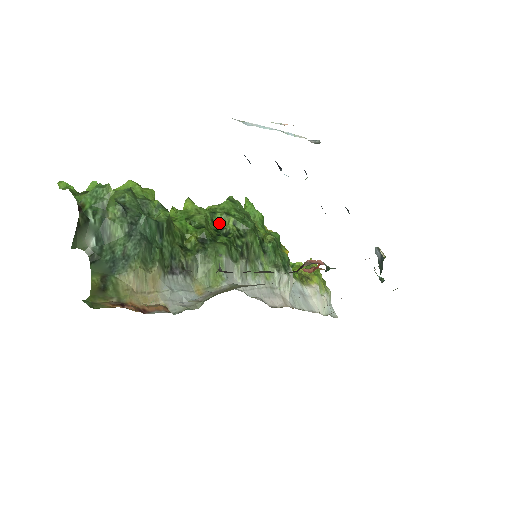
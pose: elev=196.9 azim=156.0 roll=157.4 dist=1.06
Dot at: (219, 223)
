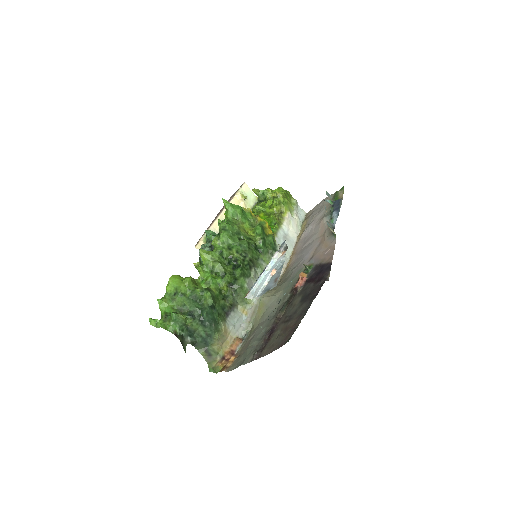
Dot at: (227, 256)
